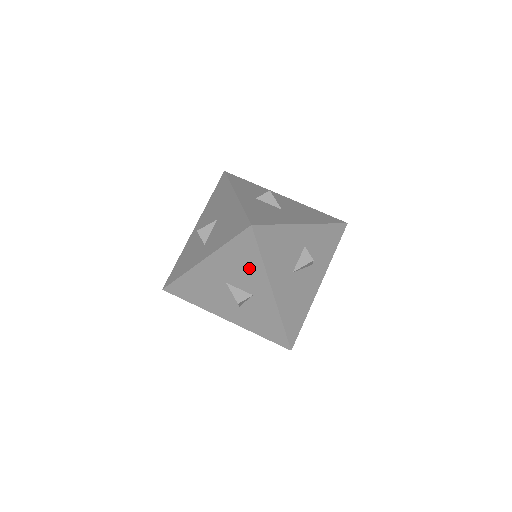
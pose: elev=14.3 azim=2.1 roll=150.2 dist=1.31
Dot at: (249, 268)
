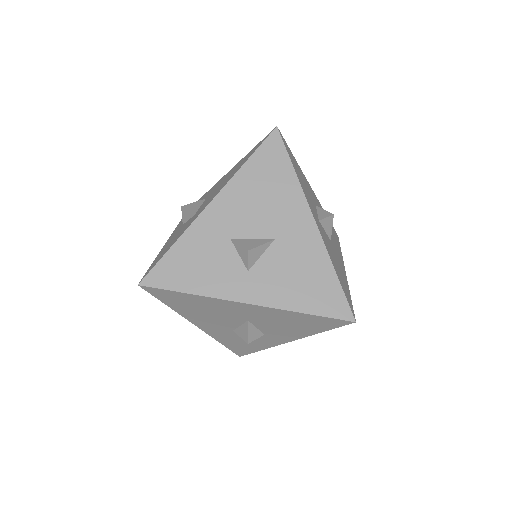
Dot at: (295, 328)
